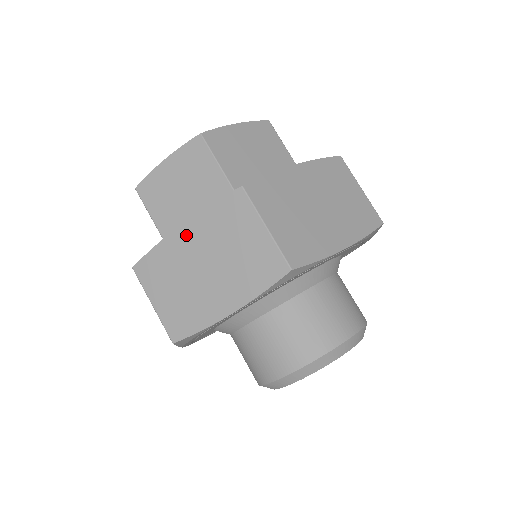
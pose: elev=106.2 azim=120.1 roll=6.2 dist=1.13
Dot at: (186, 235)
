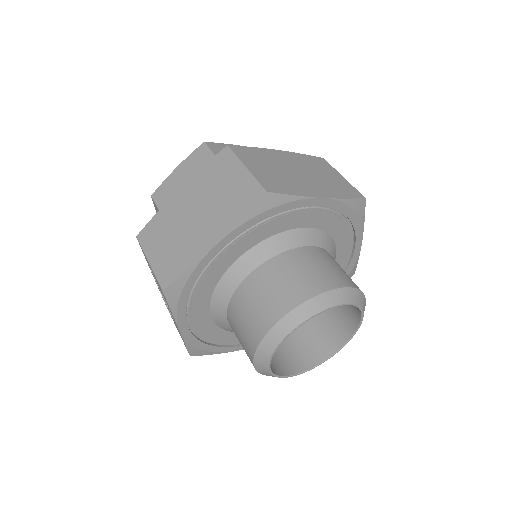
Dot at: (182, 195)
